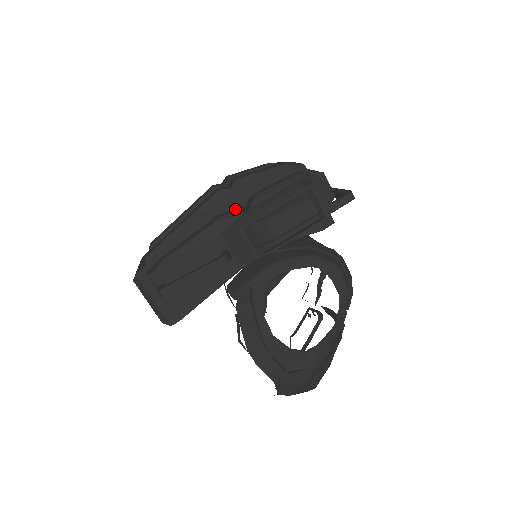
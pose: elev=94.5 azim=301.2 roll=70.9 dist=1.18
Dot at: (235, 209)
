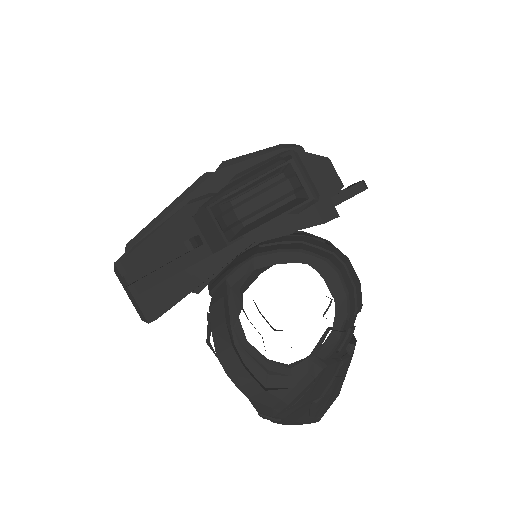
Dot at: occluded
